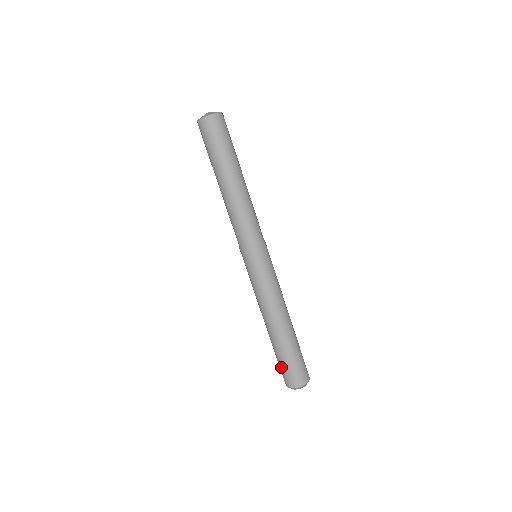
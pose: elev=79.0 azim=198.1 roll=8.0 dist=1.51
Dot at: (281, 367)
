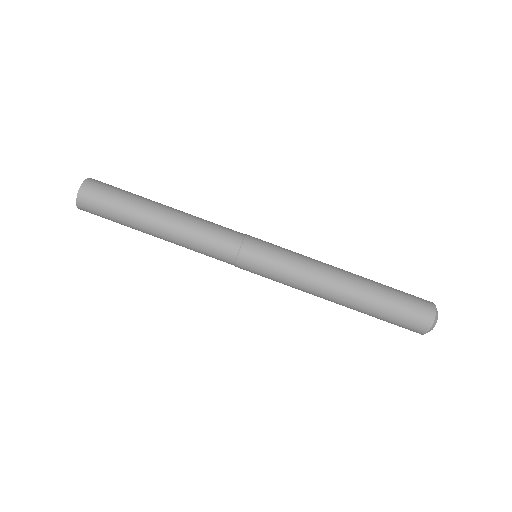
Dot at: (403, 313)
